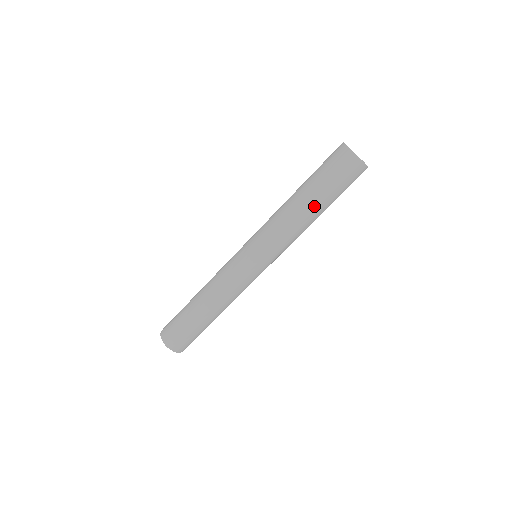
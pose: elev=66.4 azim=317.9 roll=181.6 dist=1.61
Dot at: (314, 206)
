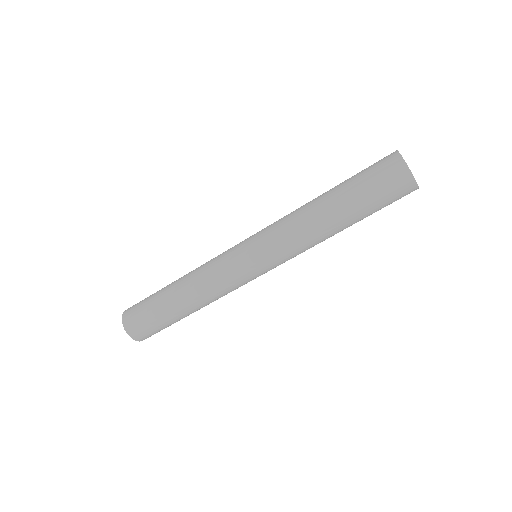
Dot at: (341, 216)
